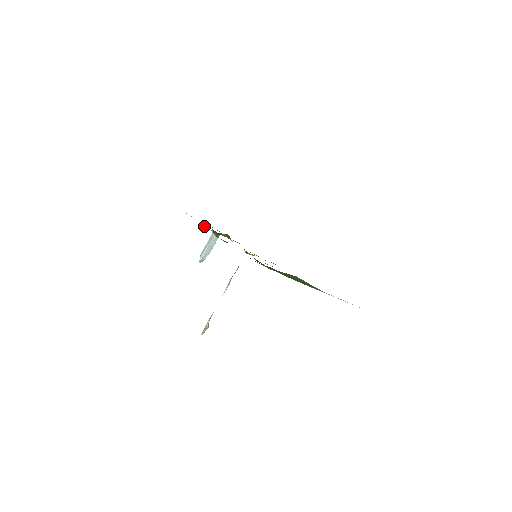
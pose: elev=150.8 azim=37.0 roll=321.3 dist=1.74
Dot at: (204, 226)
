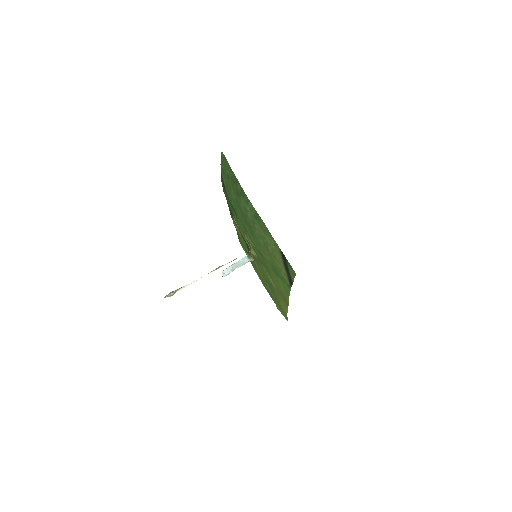
Dot at: (239, 232)
